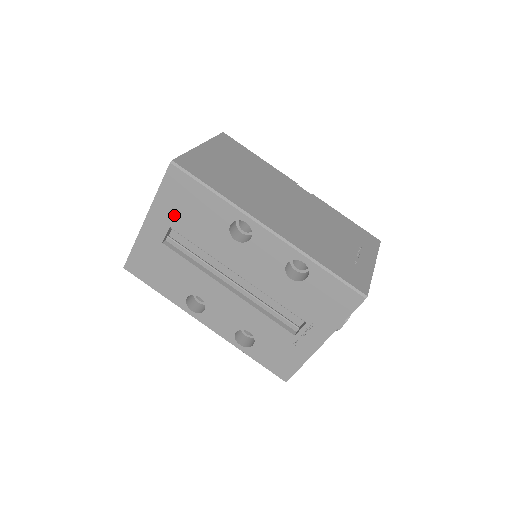
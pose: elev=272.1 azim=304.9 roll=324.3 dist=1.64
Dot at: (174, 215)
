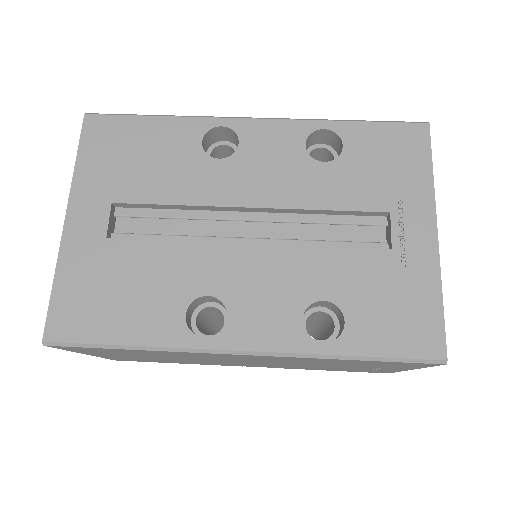
Dot at: (112, 180)
